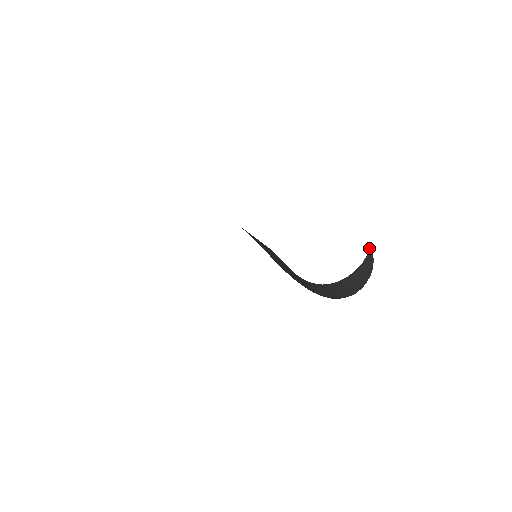
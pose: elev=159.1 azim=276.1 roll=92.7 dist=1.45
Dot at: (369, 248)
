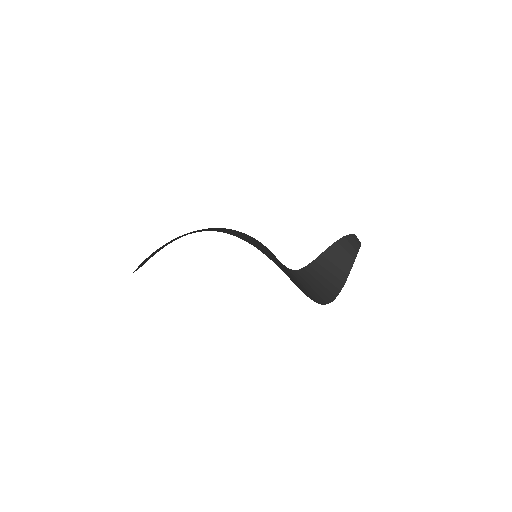
Dot at: (350, 234)
